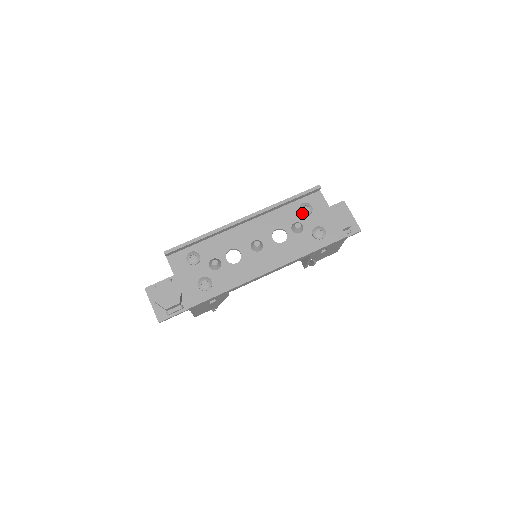
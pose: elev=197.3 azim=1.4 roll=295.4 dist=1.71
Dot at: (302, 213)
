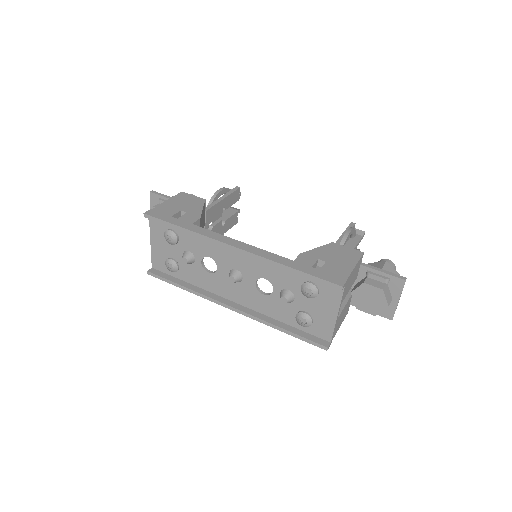
Dot at: (301, 291)
